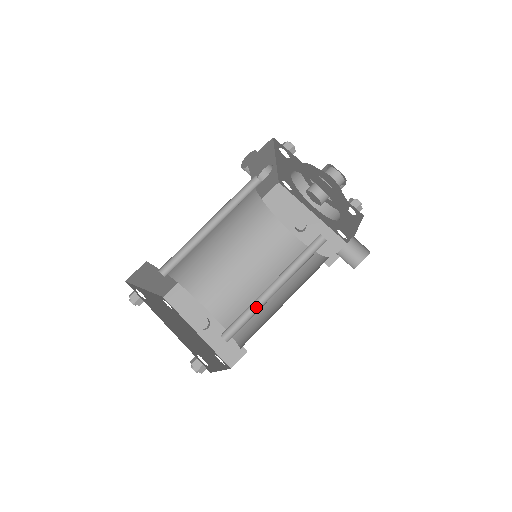
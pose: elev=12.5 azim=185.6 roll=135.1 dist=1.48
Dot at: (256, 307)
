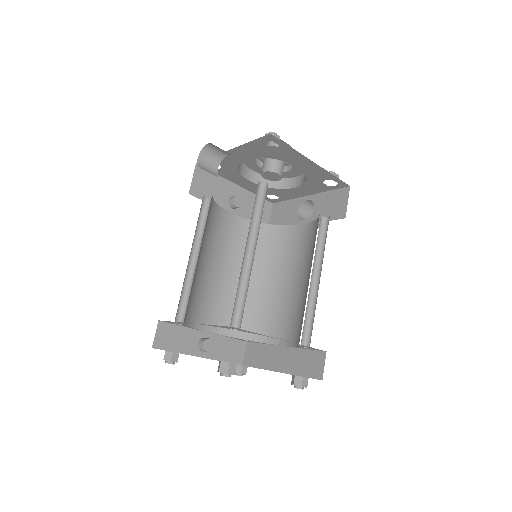
Dot at: (308, 304)
